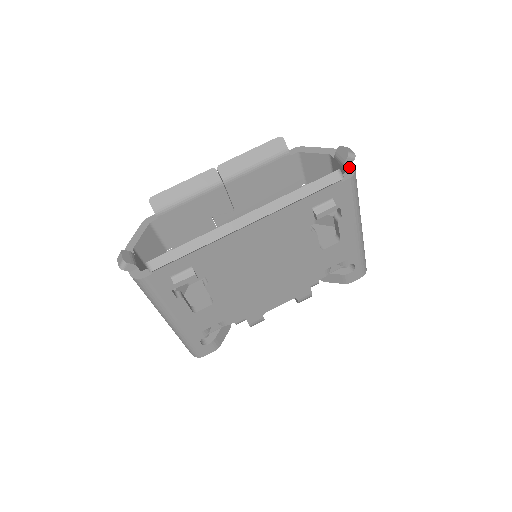
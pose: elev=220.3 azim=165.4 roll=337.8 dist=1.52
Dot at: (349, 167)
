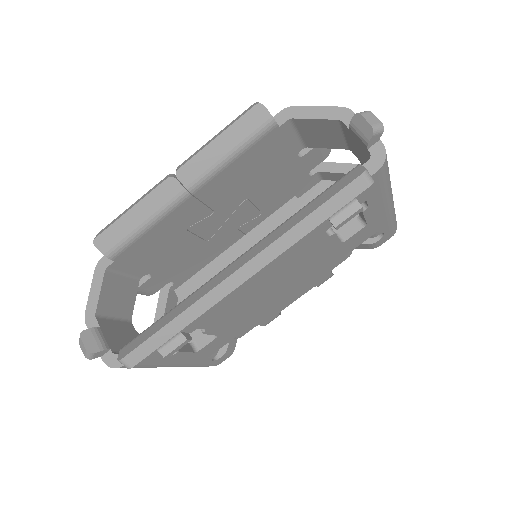
Dot at: (375, 146)
